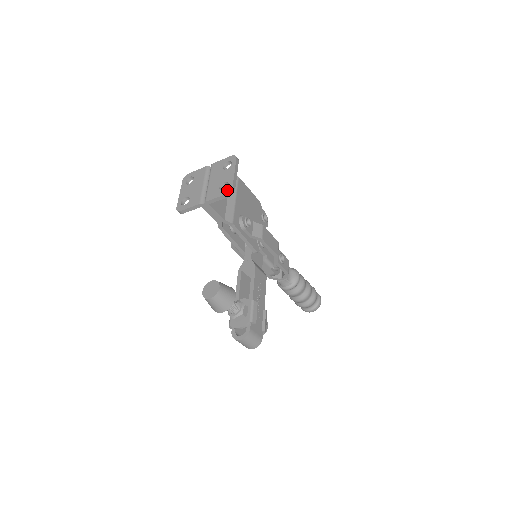
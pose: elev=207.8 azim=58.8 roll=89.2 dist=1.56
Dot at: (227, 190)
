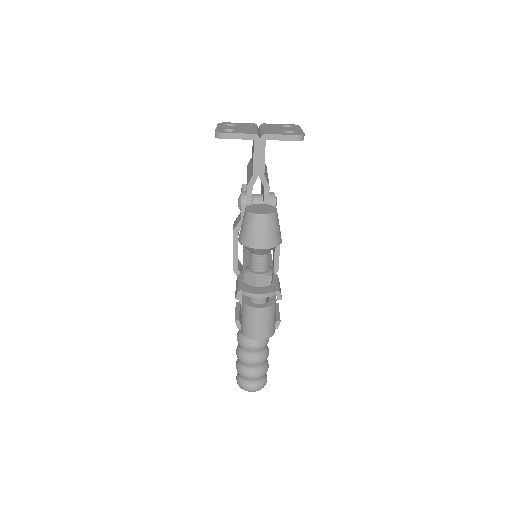
Dot at: (297, 133)
